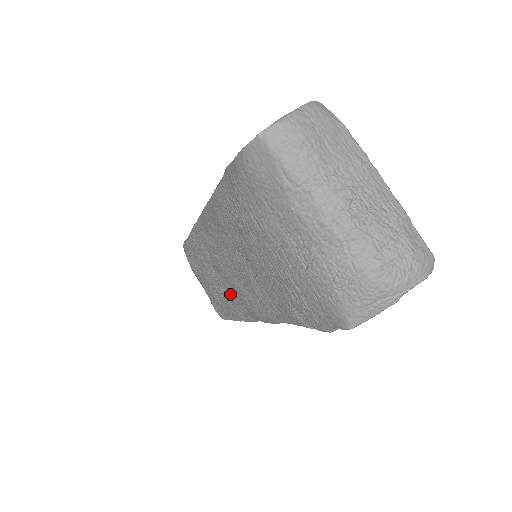
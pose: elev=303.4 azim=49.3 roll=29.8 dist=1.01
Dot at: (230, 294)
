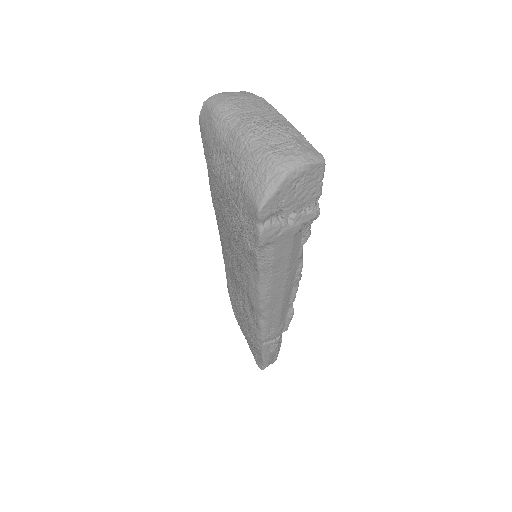
Dot at: (242, 301)
